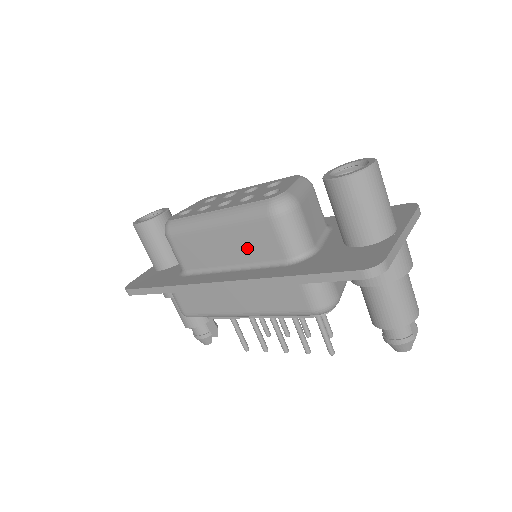
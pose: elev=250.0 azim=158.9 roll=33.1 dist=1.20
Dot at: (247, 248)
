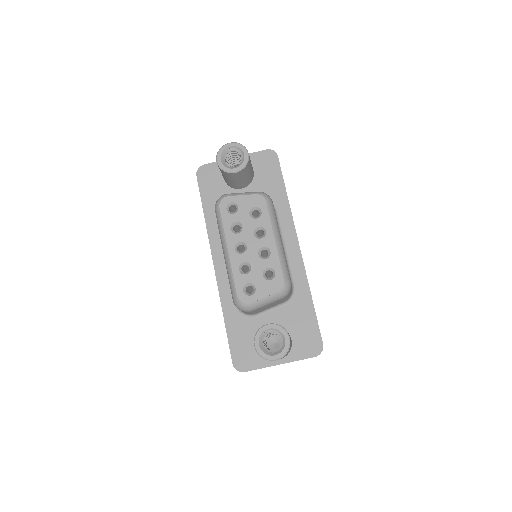
Dot at: occluded
